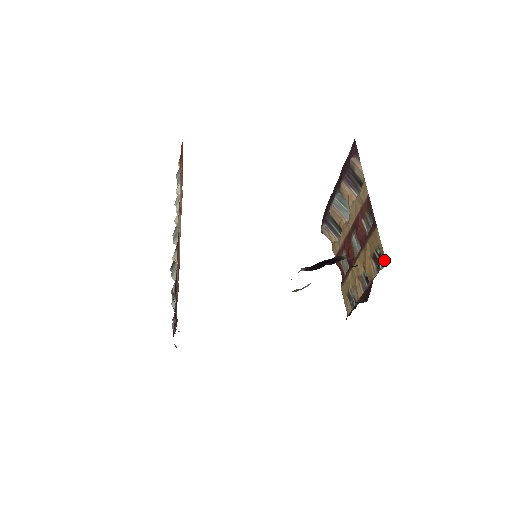
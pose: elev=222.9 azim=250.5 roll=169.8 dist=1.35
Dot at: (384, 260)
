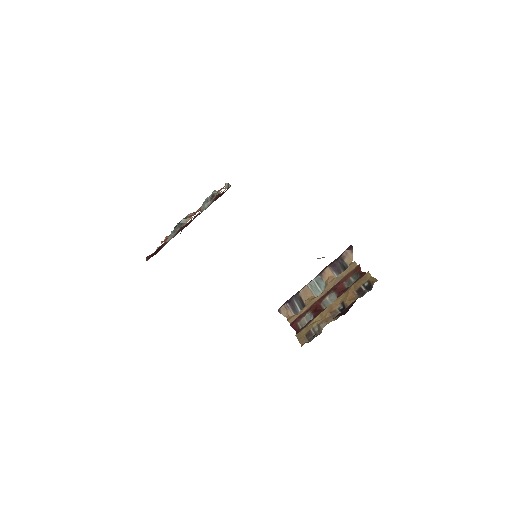
Dot at: (376, 281)
